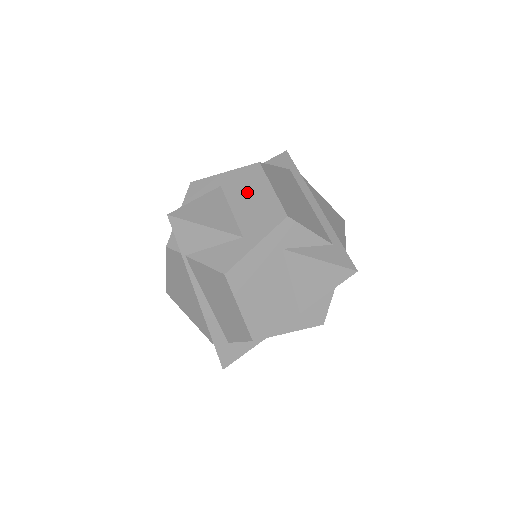
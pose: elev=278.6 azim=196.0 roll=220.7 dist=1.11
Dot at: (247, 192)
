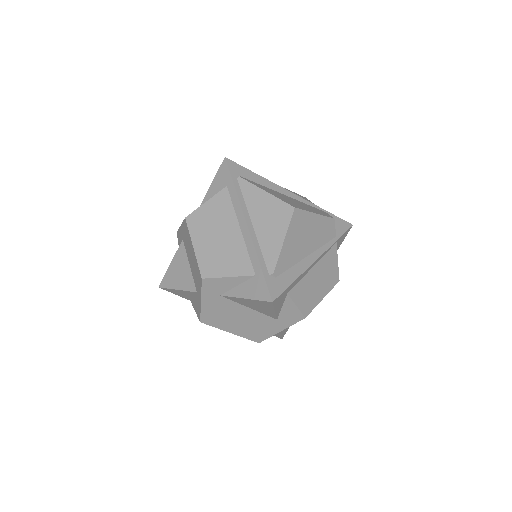
Dot at: (189, 249)
